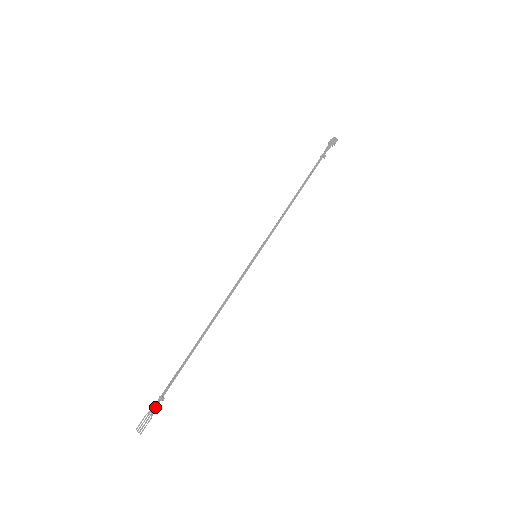
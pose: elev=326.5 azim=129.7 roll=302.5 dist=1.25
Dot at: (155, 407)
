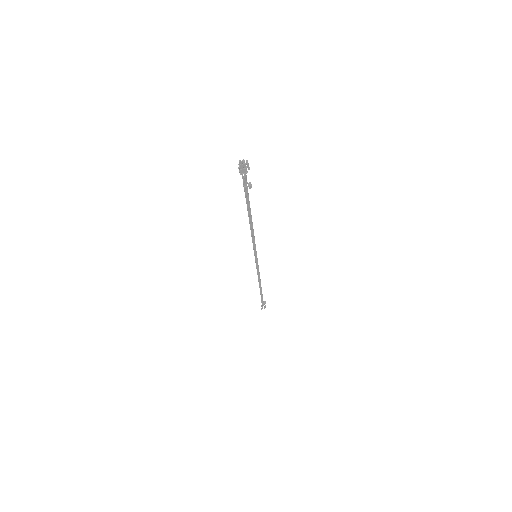
Dot at: (263, 304)
